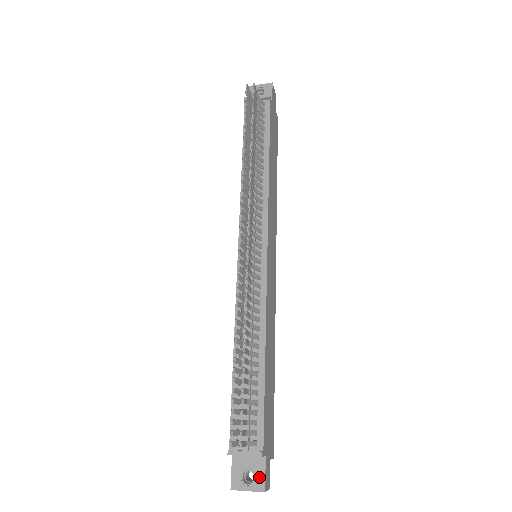
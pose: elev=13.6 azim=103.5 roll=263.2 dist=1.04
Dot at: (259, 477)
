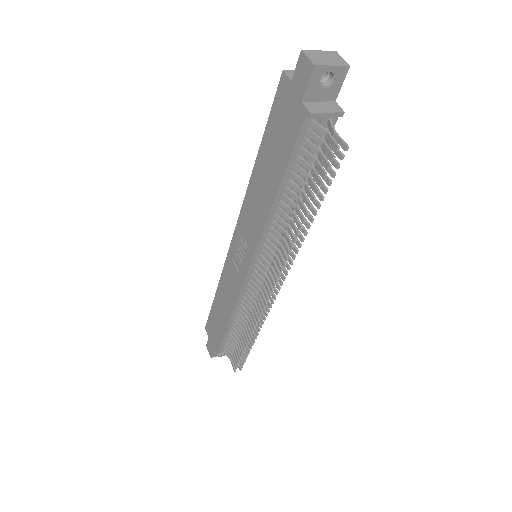
Dot at: occluded
